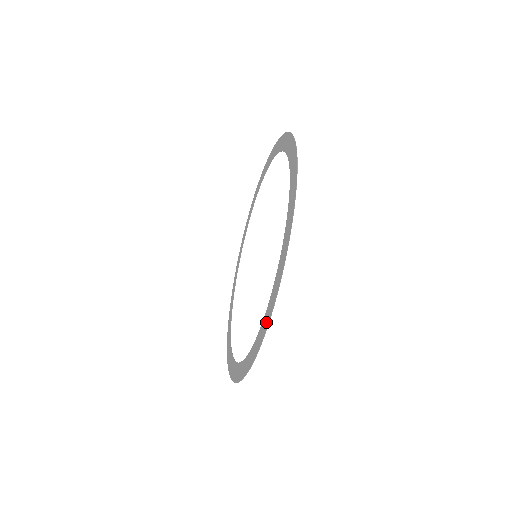
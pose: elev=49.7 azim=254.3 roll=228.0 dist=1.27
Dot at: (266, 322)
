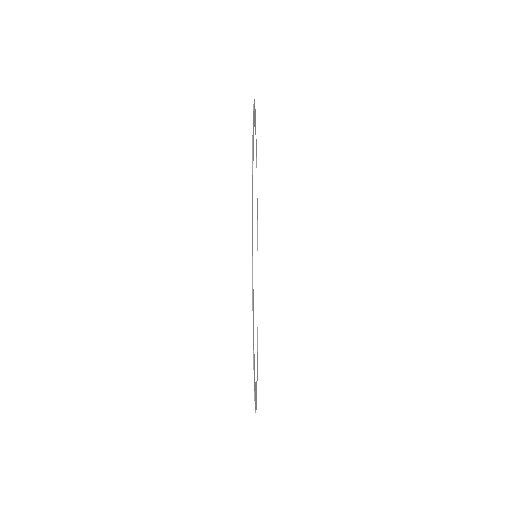
Dot at: occluded
